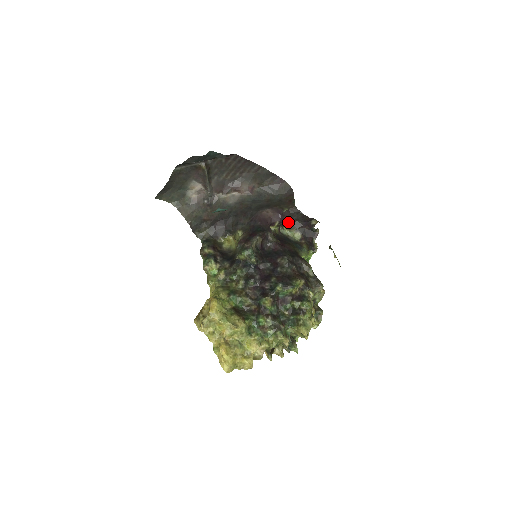
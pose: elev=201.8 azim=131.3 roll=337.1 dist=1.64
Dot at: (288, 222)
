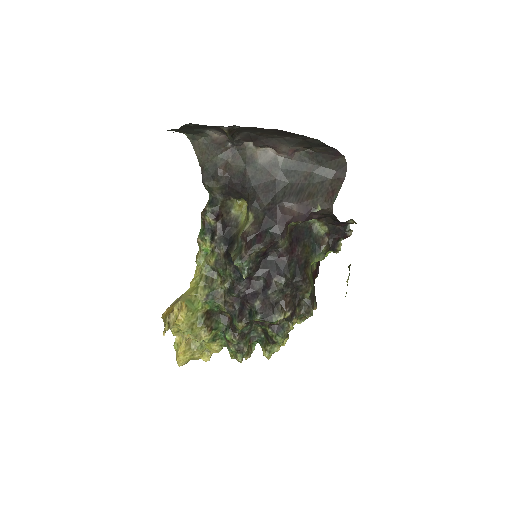
Dot at: occluded
